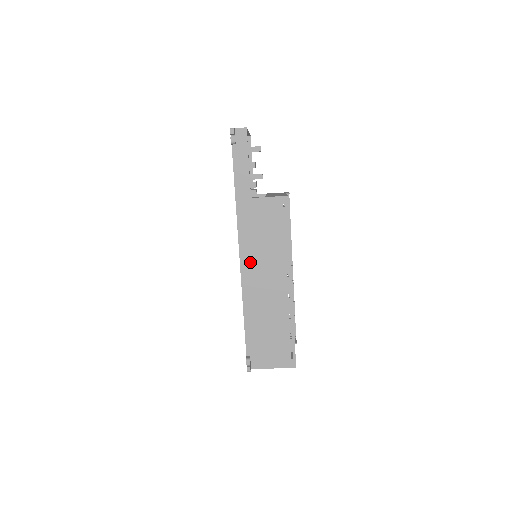
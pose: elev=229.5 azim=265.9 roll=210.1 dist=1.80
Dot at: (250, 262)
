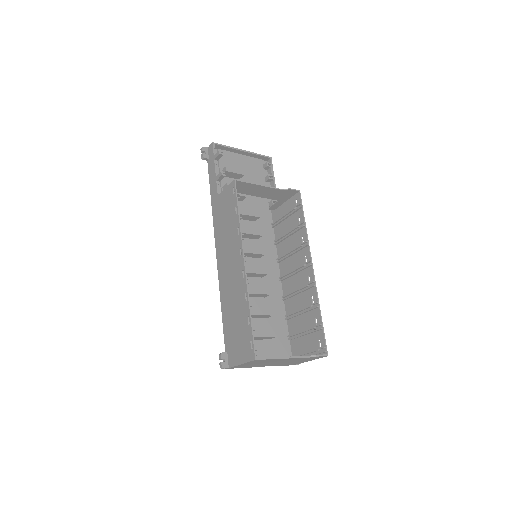
Dot at: (221, 253)
